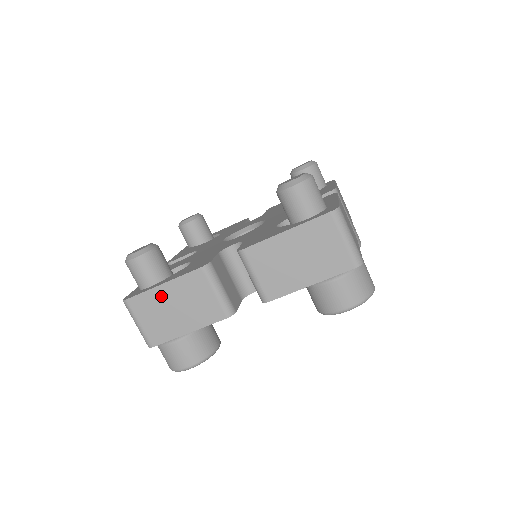
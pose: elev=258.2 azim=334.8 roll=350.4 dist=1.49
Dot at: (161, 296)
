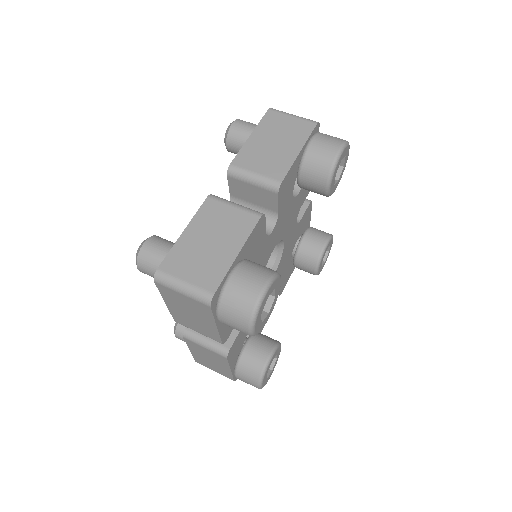
Dot at: (189, 242)
